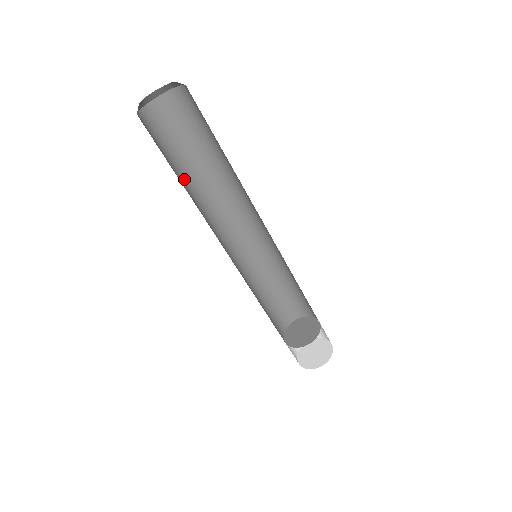
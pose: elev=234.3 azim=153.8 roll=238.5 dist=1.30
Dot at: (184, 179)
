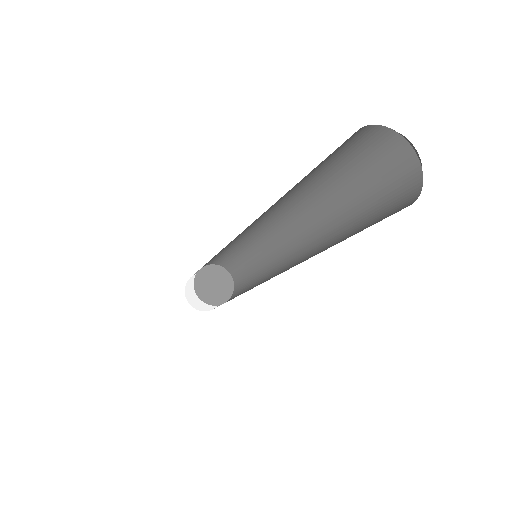
Dot at: occluded
